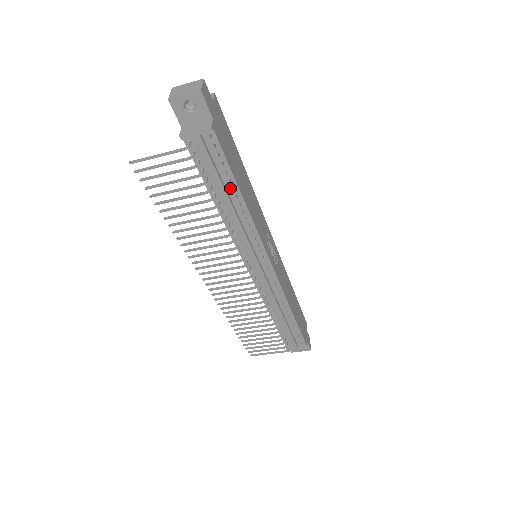
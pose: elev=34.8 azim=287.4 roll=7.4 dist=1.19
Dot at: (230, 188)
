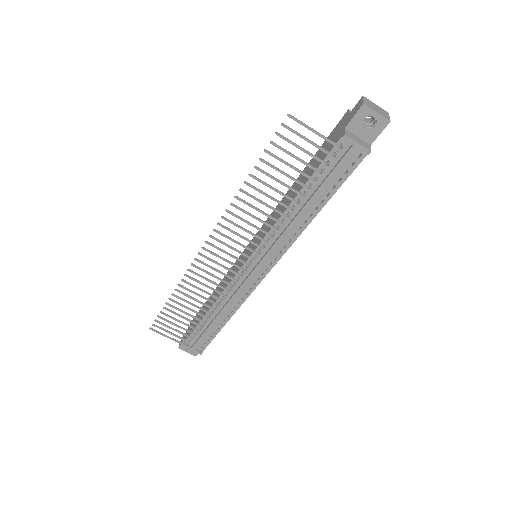
Dot at: (321, 198)
